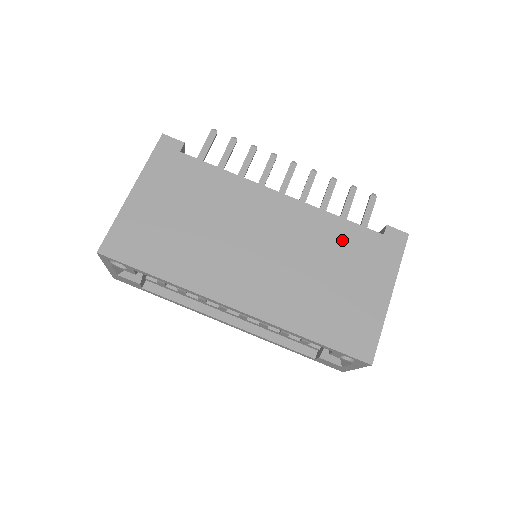
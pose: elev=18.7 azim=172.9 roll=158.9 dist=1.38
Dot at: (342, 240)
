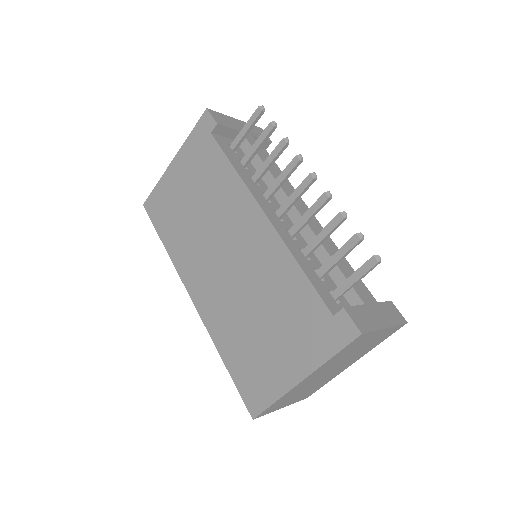
Dot at: (290, 295)
